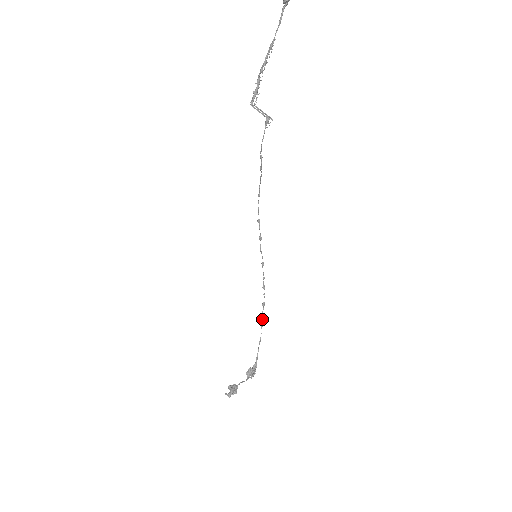
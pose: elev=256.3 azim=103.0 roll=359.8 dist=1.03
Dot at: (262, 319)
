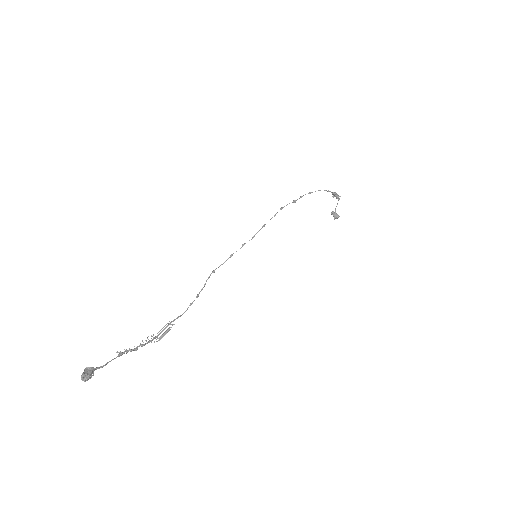
Dot at: occluded
